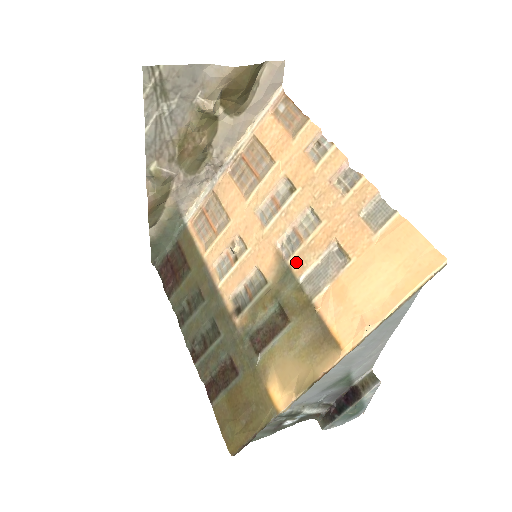
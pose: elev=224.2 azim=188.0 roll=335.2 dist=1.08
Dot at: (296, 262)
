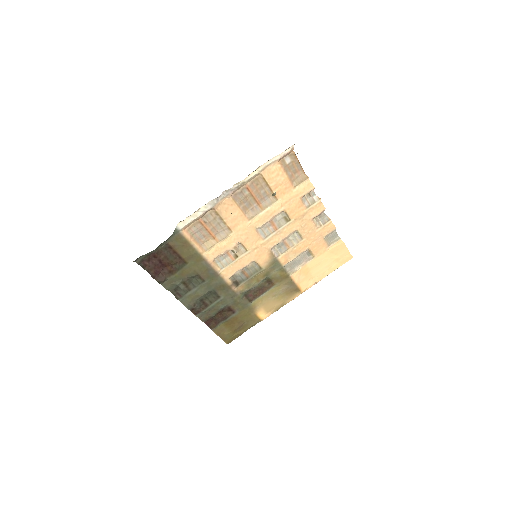
Dot at: (283, 258)
